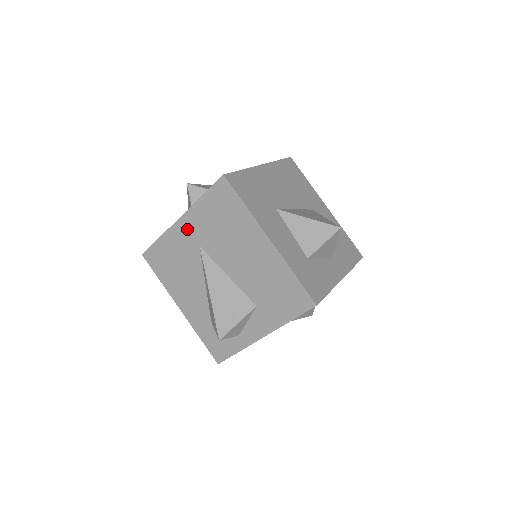
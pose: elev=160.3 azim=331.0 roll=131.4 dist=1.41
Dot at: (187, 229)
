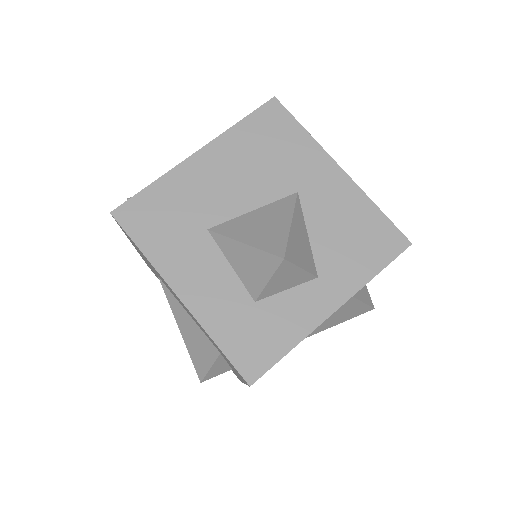
Dot at: occluded
